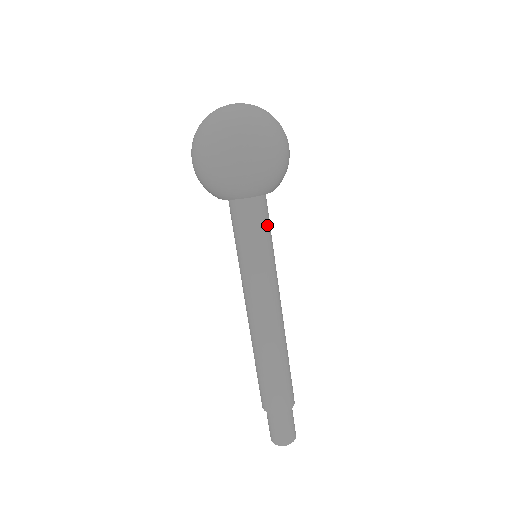
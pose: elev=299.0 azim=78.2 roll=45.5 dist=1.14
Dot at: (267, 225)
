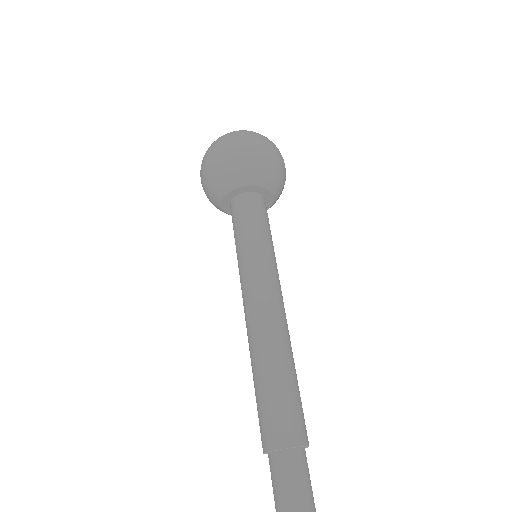
Dot at: (265, 220)
